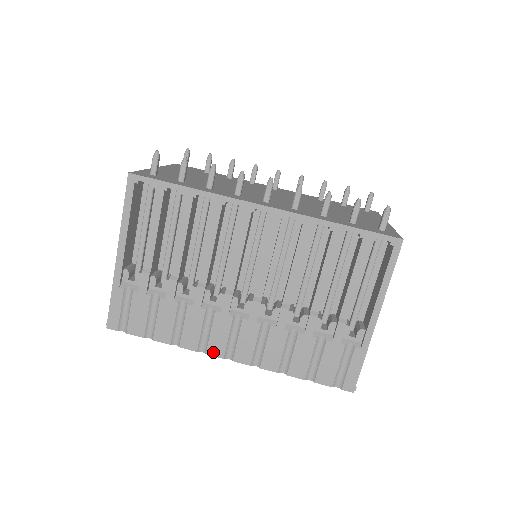
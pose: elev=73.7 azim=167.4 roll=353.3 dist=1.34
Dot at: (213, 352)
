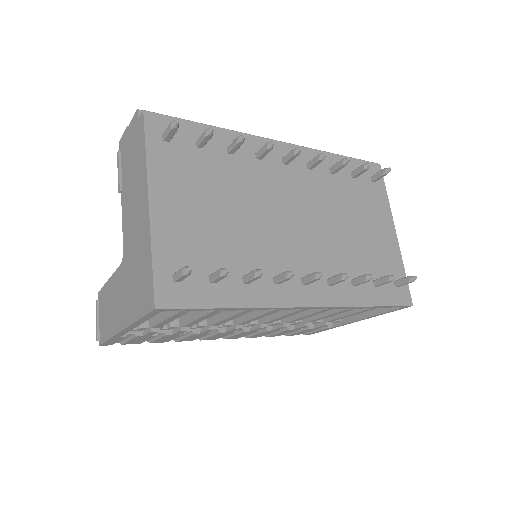
Dot at: (208, 339)
